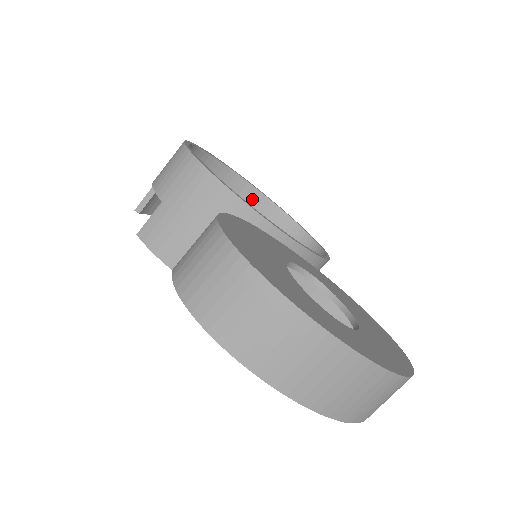
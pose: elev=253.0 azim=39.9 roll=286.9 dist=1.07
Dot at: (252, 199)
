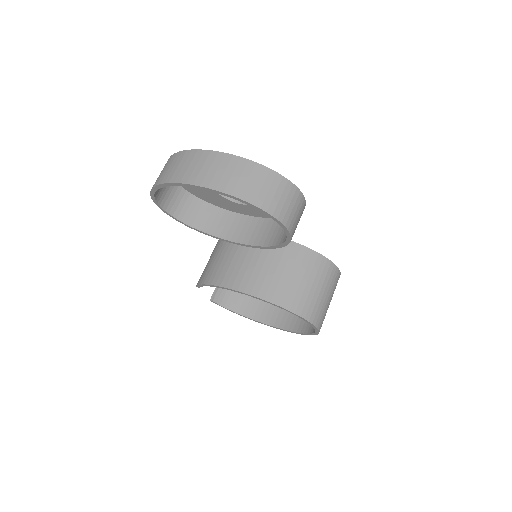
Dot at: occluded
